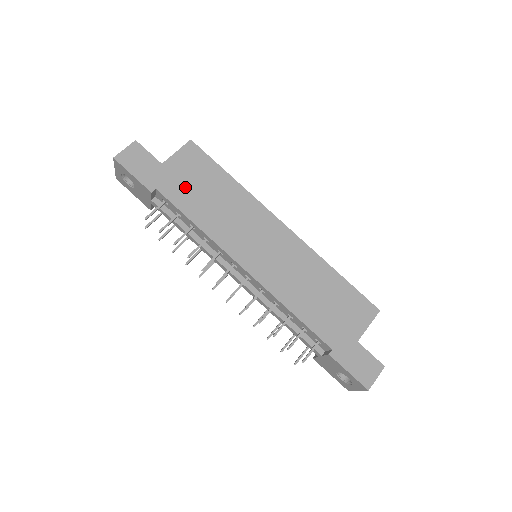
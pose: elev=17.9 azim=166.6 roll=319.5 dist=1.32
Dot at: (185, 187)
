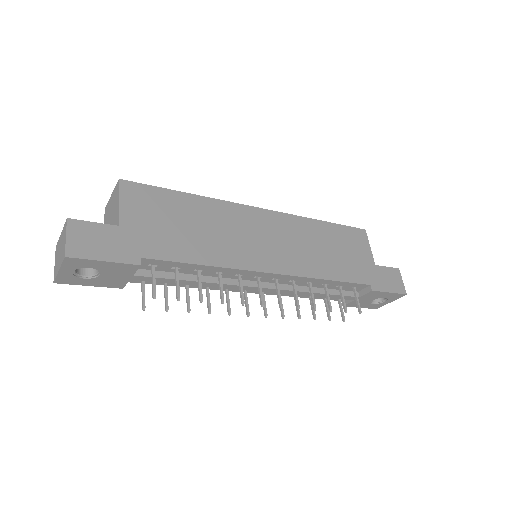
Dot at: (163, 235)
